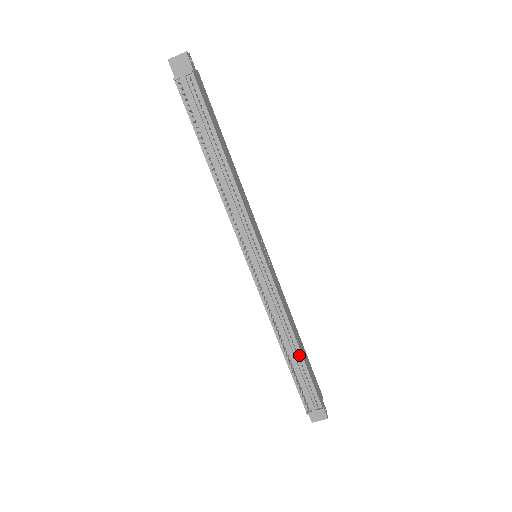
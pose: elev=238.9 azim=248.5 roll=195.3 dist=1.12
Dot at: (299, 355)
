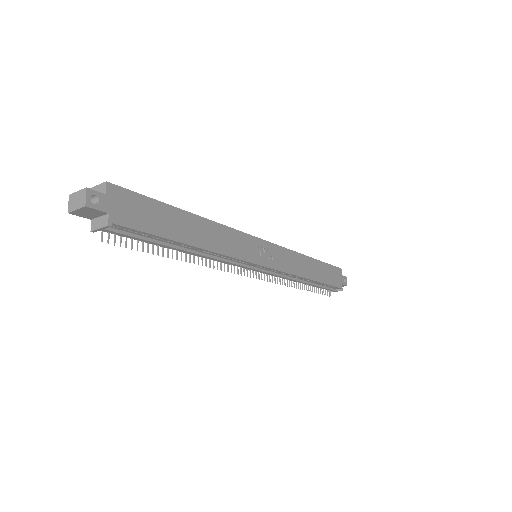
Dot at: (316, 282)
